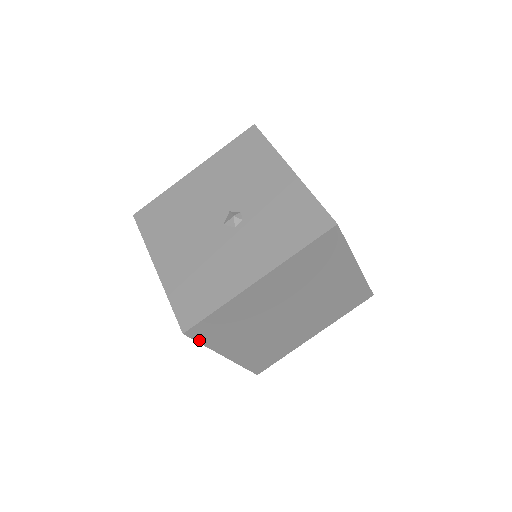
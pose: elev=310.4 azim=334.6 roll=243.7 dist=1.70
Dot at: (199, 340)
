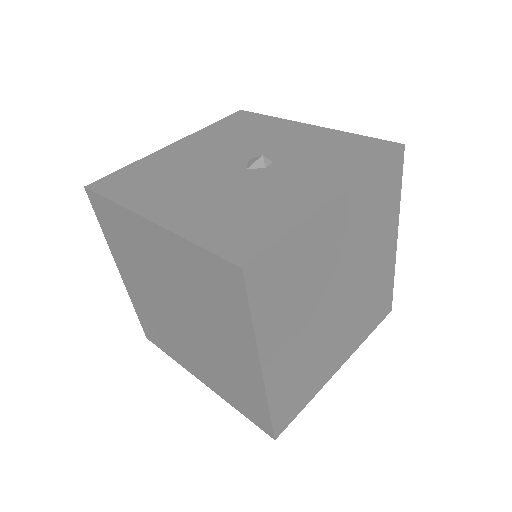
Dot at: (251, 300)
